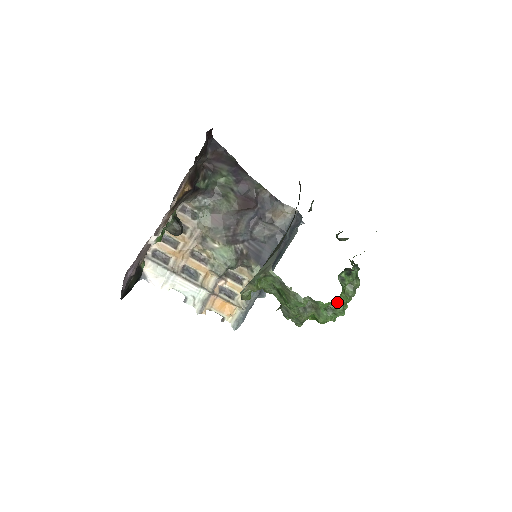
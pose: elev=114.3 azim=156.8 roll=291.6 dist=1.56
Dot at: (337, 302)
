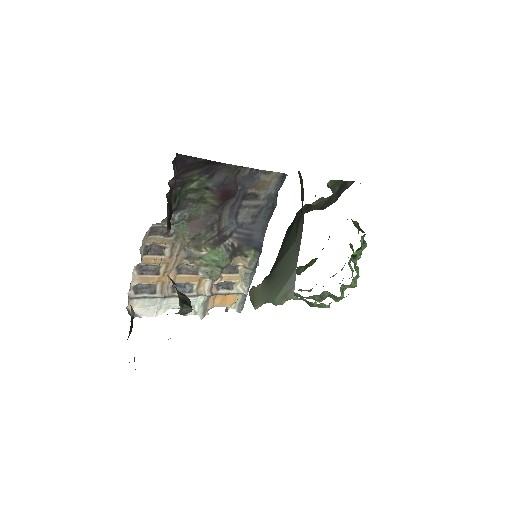
Dot at: occluded
